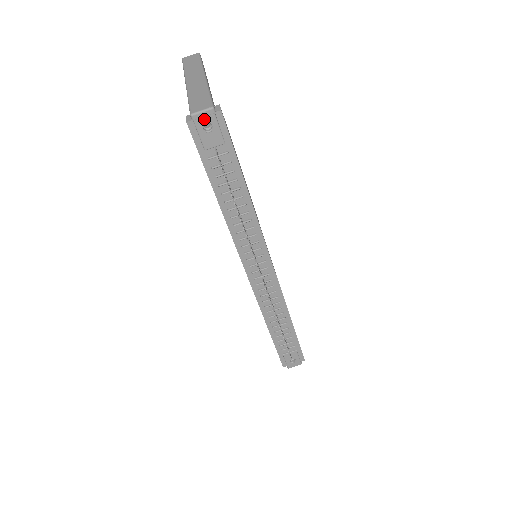
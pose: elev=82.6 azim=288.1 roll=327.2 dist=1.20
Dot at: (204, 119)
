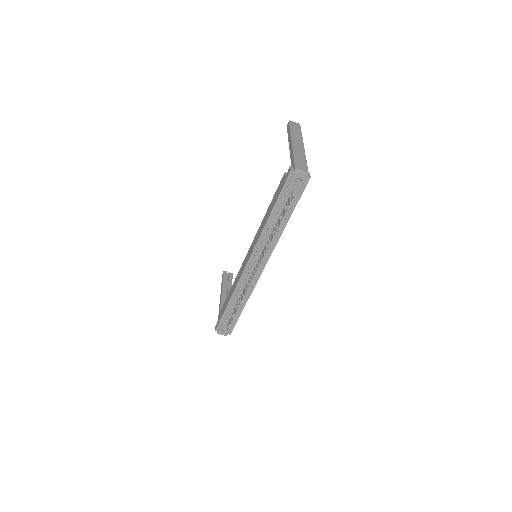
Dot at: (300, 176)
